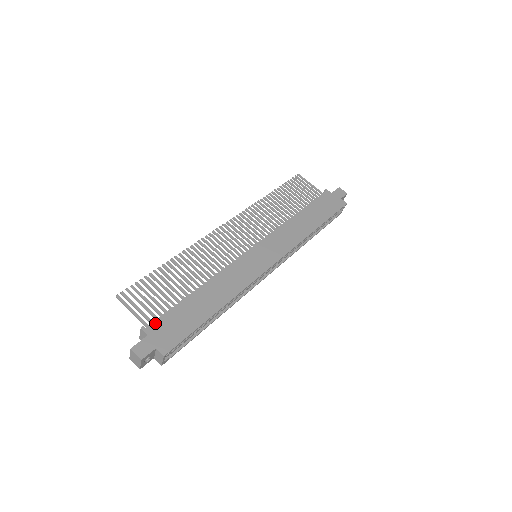
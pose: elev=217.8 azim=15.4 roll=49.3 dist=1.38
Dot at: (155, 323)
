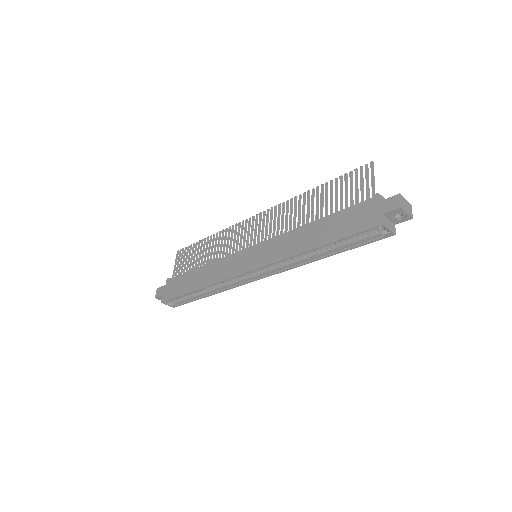
Dot at: (172, 279)
